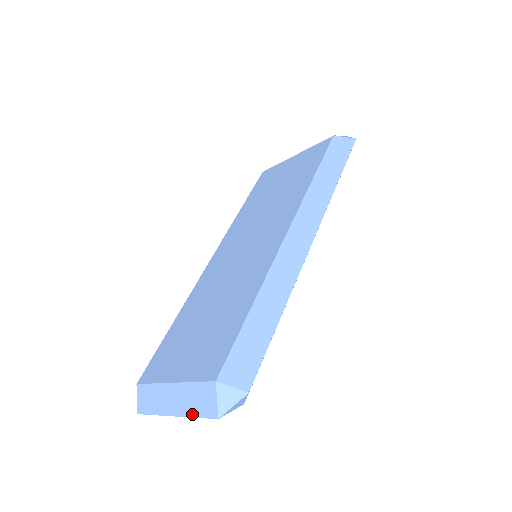
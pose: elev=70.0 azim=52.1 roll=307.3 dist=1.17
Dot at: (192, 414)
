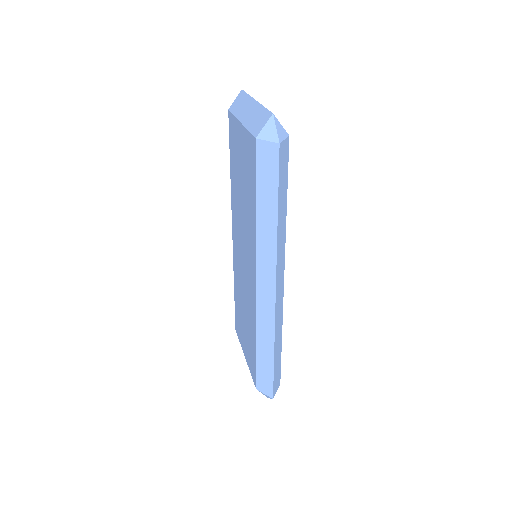
Dot at: occluded
